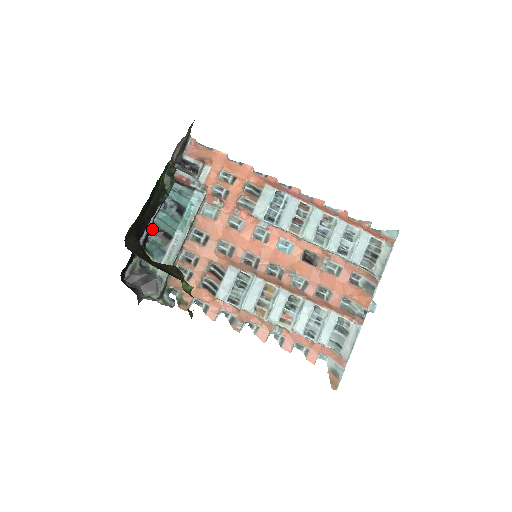
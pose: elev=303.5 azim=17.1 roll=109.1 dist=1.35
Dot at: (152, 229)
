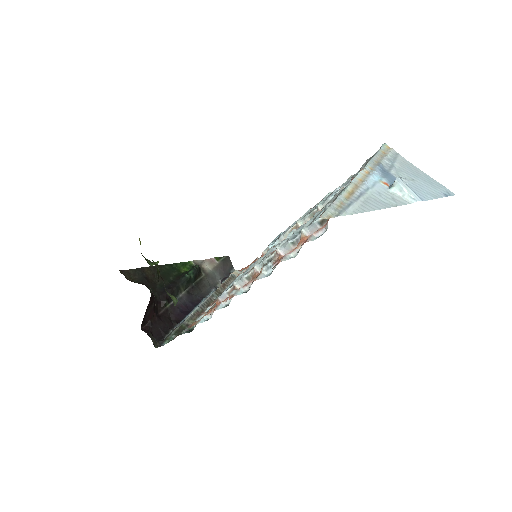
Dot at: occluded
